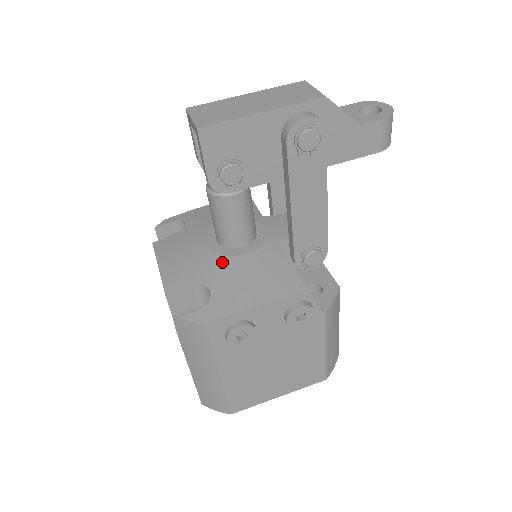
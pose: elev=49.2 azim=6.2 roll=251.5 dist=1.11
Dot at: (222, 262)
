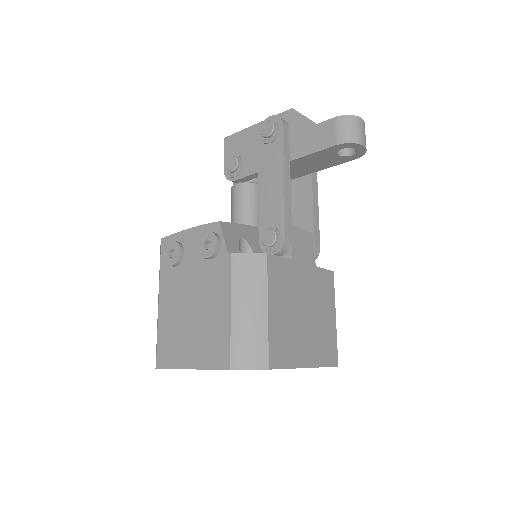
Dot at: occluded
